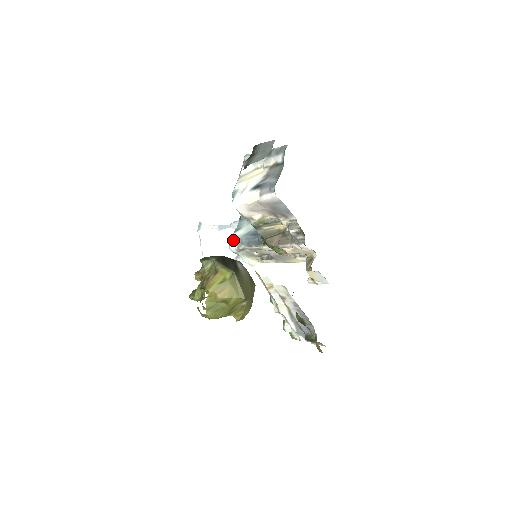
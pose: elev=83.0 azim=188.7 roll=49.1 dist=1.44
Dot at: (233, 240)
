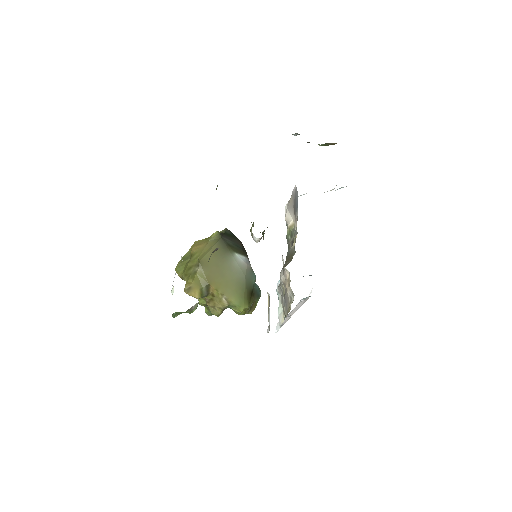
Dot at: occluded
